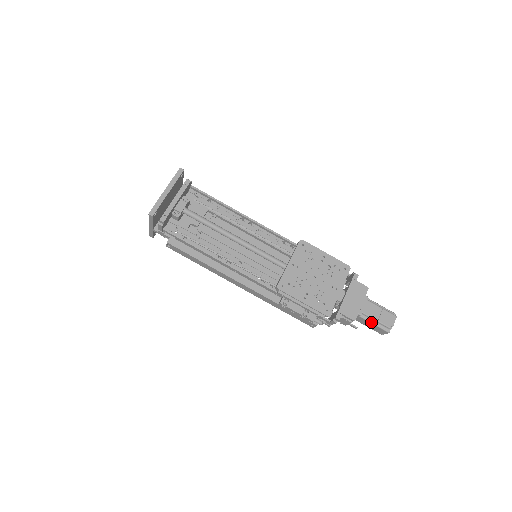
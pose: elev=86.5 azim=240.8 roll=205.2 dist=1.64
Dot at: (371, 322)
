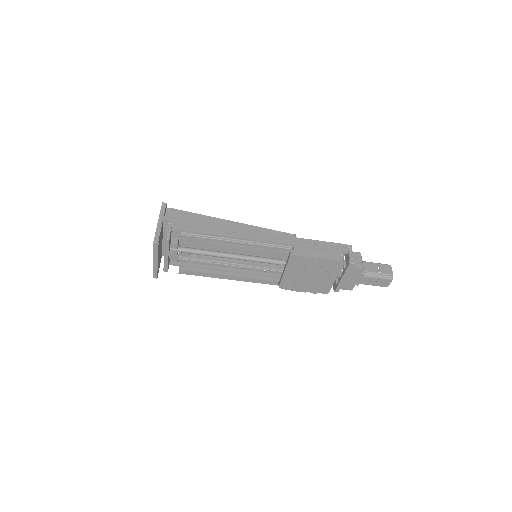
Dot at: occluded
